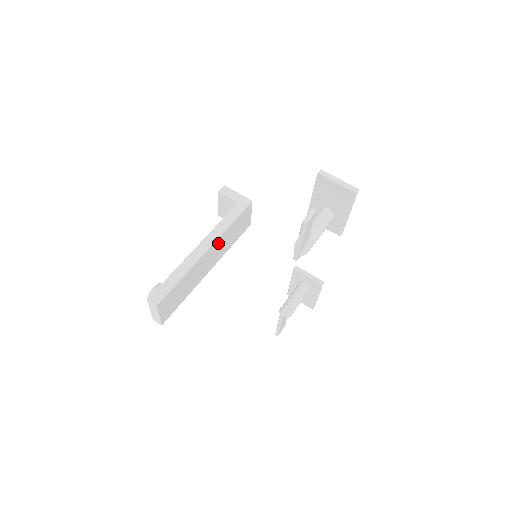
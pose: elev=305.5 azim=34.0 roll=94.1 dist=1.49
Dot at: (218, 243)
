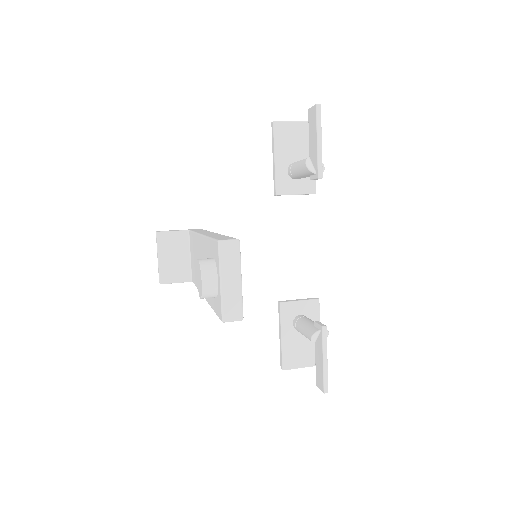
Dot at: occluded
